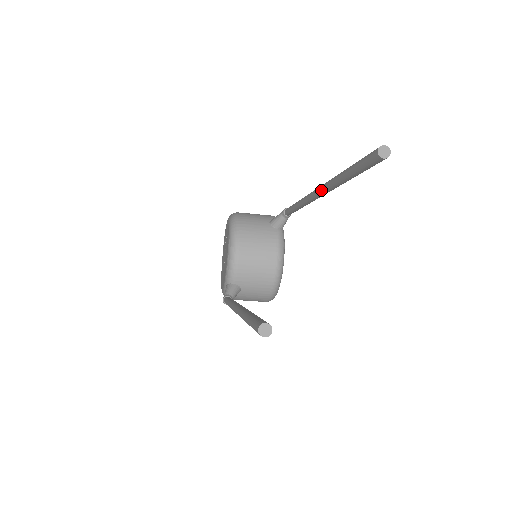
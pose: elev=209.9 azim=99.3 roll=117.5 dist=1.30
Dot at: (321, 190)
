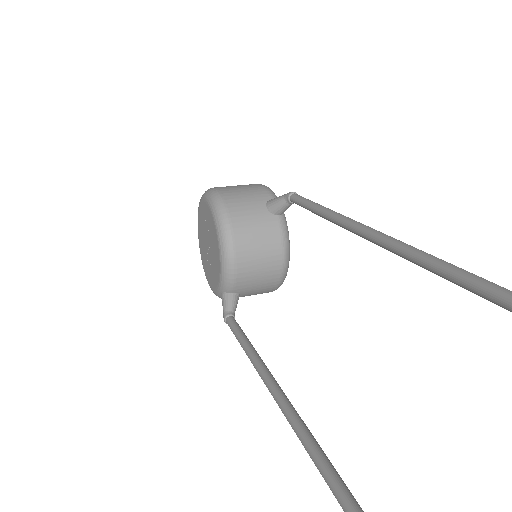
Dot at: (393, 252)
